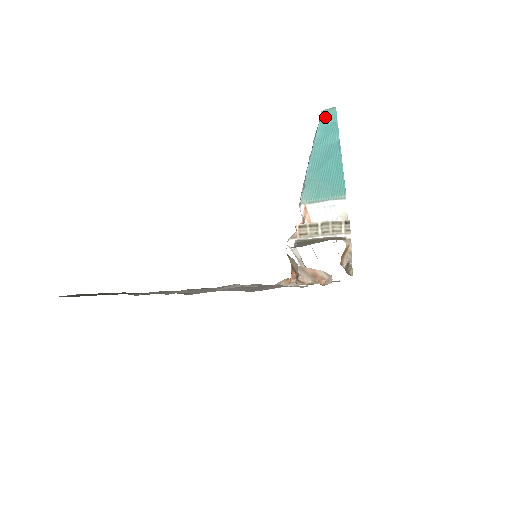
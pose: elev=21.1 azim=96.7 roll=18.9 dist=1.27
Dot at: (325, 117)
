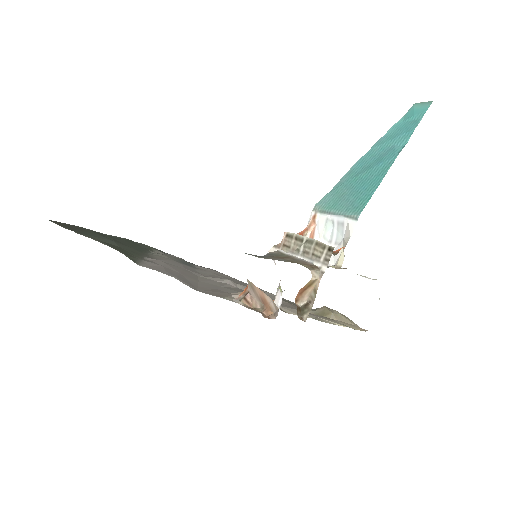
Dot at: (412, 111)
